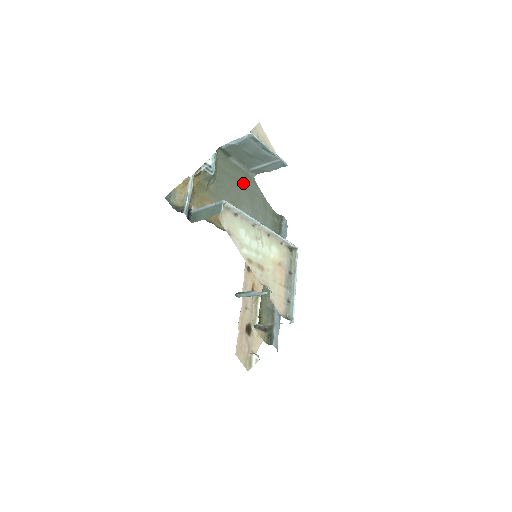
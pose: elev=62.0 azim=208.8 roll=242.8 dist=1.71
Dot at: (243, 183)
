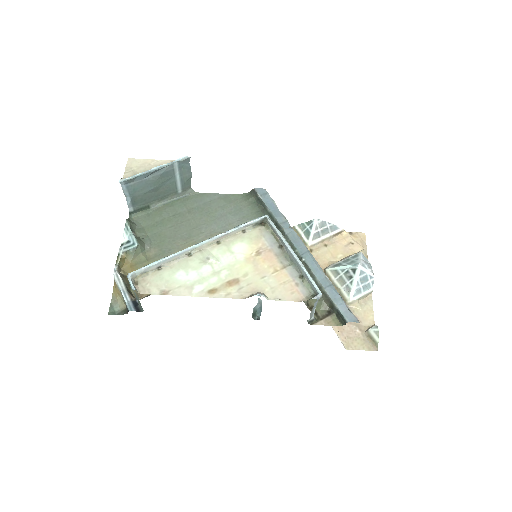
Dot at: (186, 210)
